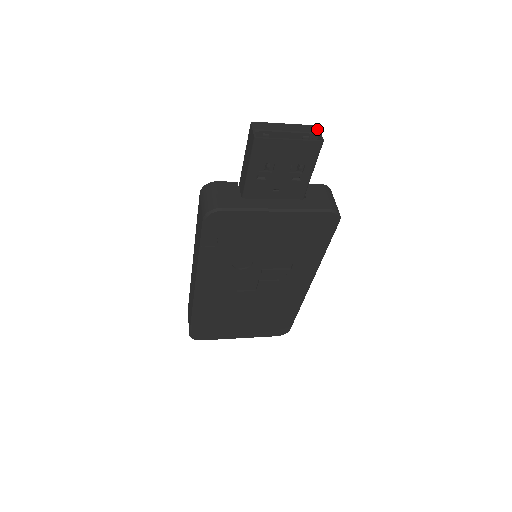
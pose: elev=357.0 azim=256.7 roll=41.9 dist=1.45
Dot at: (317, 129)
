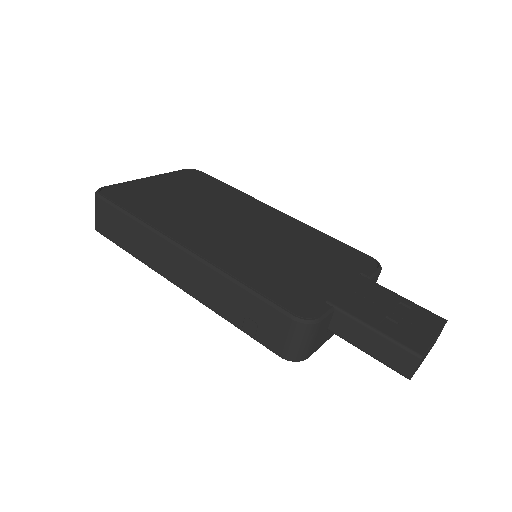
Dot at: occluded
